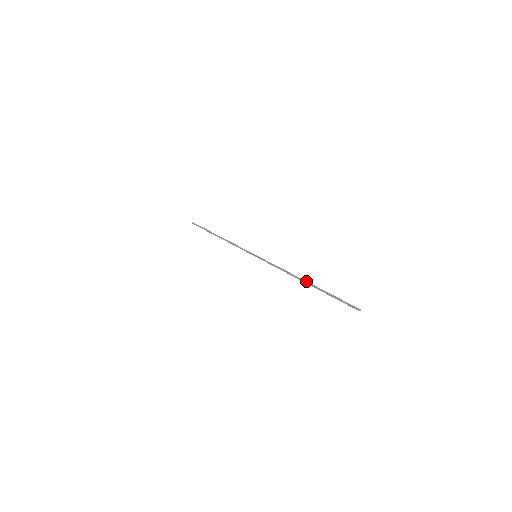
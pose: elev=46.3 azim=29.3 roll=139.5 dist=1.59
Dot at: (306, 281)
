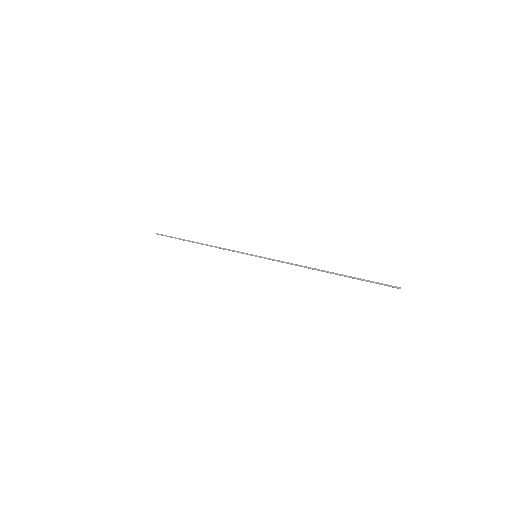
Dot at: (328, 271)
